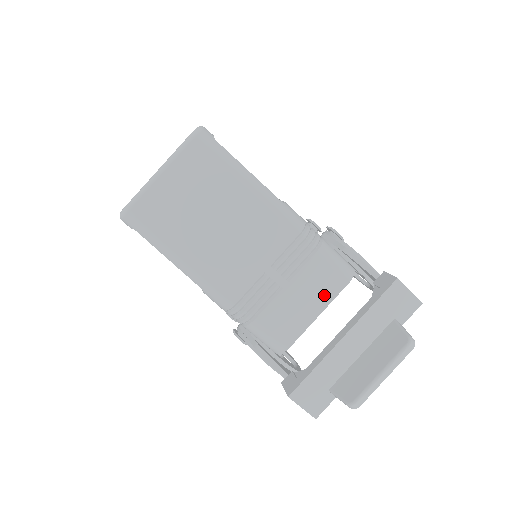
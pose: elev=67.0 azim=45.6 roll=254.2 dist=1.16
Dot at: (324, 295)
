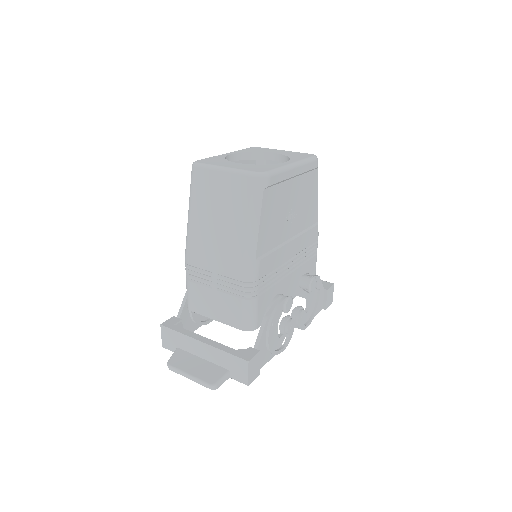
Dot at: (226, 317)
